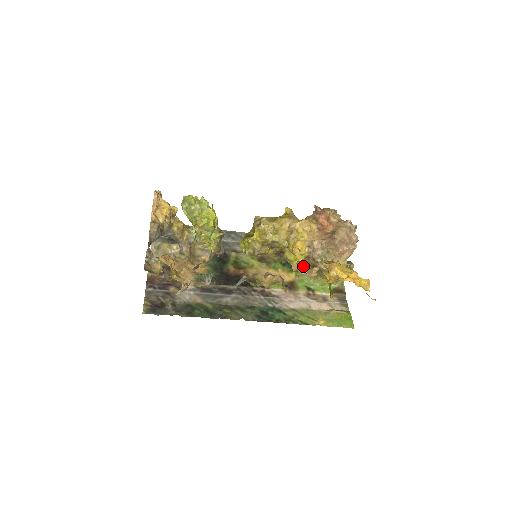
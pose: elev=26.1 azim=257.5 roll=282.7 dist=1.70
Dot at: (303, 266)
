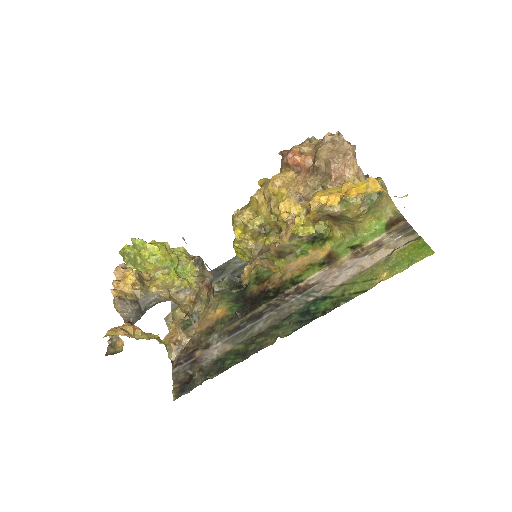
Dot at: (333, 227)
